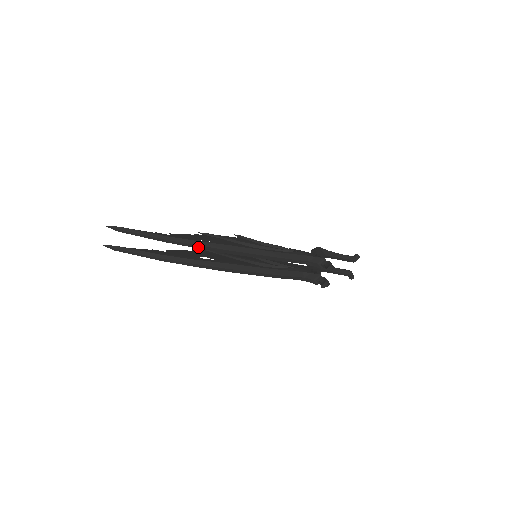
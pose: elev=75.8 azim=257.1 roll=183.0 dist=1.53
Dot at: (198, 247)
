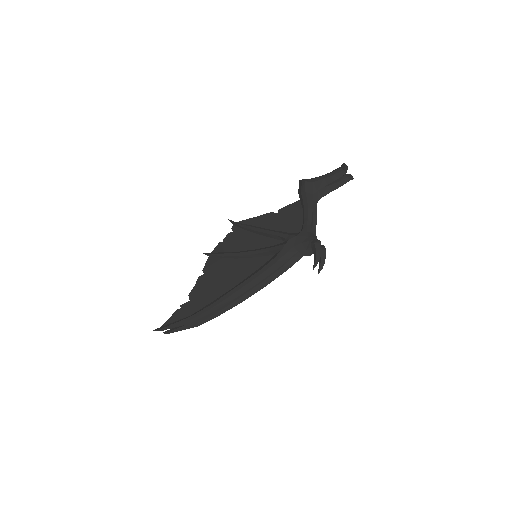
Dot at: (214, 310)
